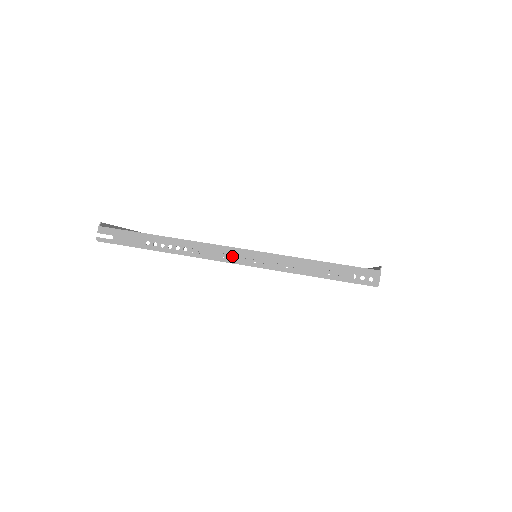
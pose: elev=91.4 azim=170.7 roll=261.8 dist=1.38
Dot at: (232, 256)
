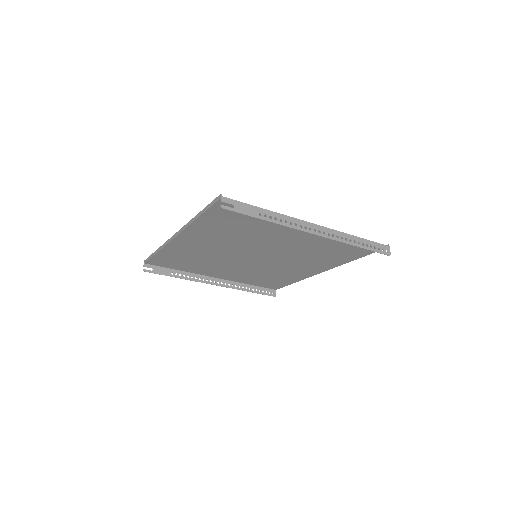
Dot at: (184, 273)
